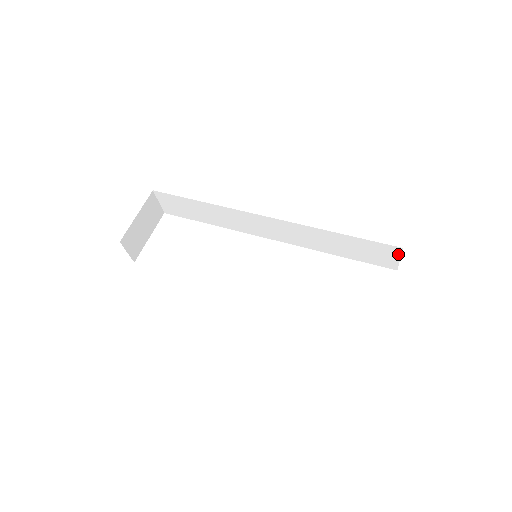
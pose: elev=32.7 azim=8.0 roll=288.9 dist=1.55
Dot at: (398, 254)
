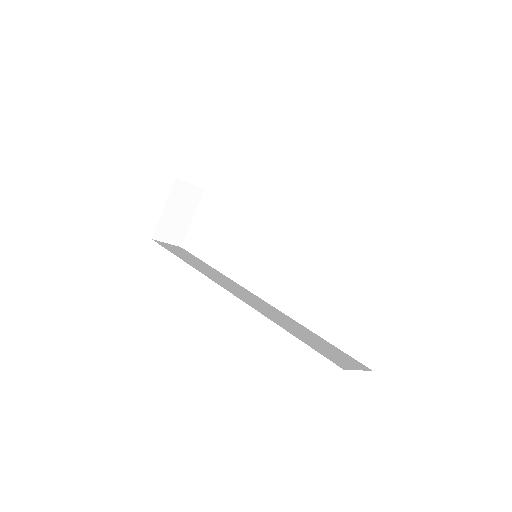
Dot at: occluded
